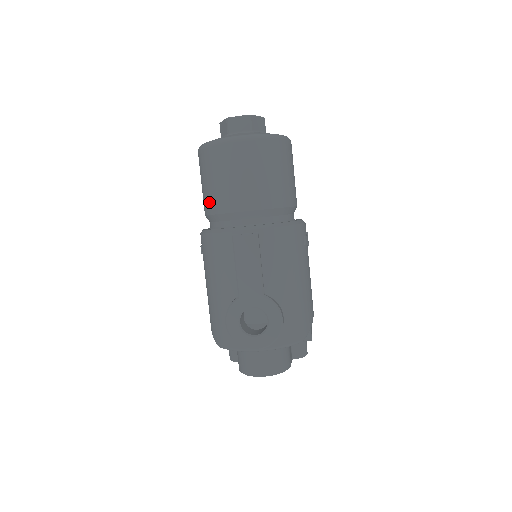
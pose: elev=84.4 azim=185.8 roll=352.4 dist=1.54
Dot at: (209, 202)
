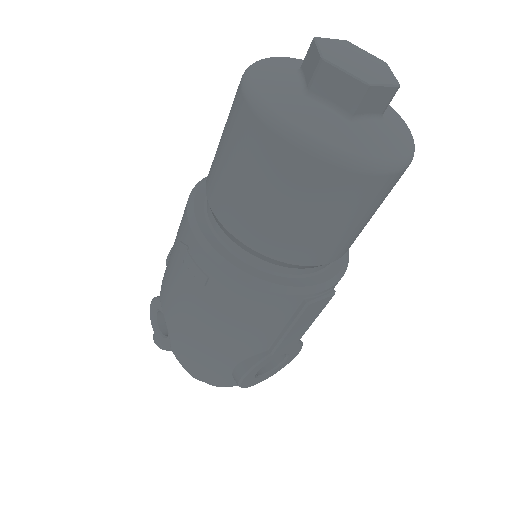
Dot at: (275, 240)
